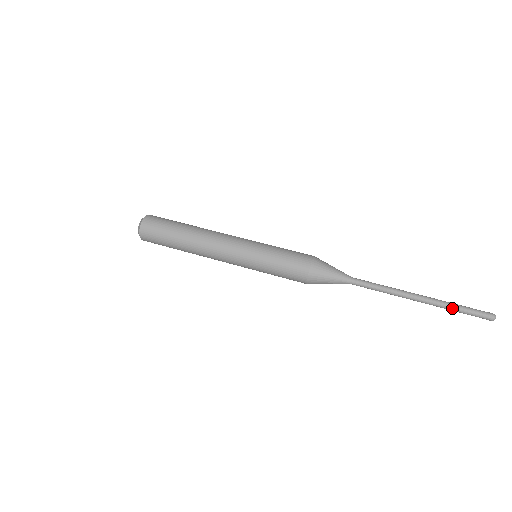
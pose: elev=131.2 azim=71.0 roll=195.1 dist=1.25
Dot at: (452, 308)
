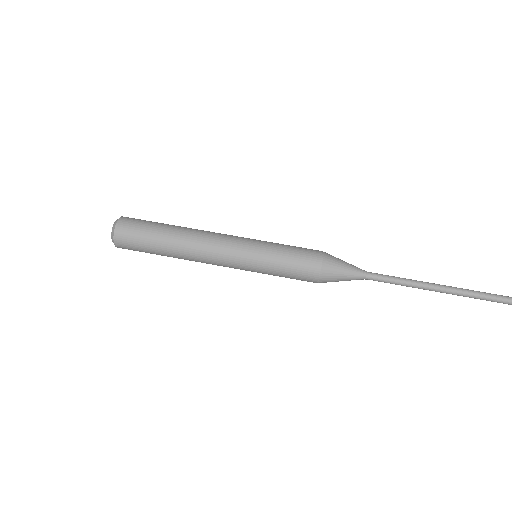
Dot at: (475, 297)
